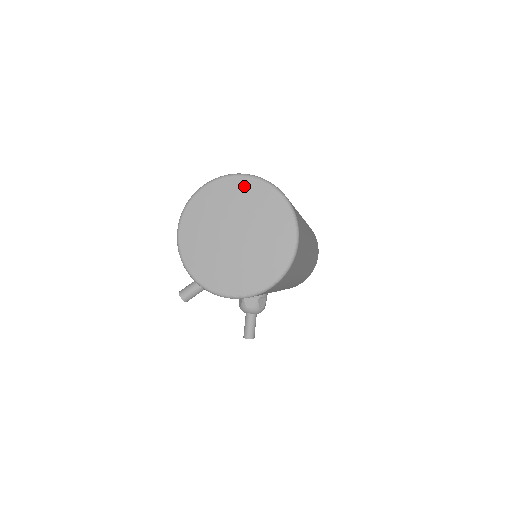
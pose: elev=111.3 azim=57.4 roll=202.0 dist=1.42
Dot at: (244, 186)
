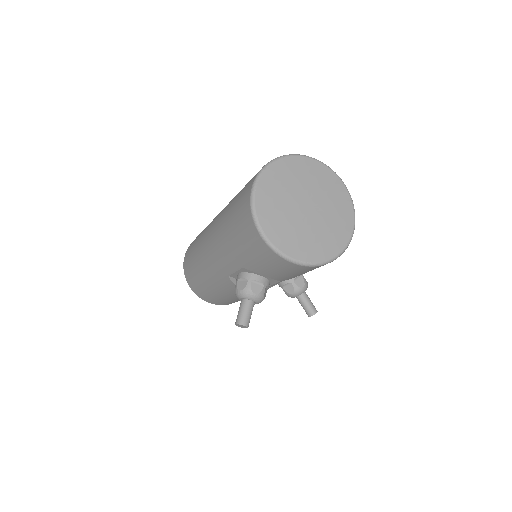
Dot at: (285, 166)
